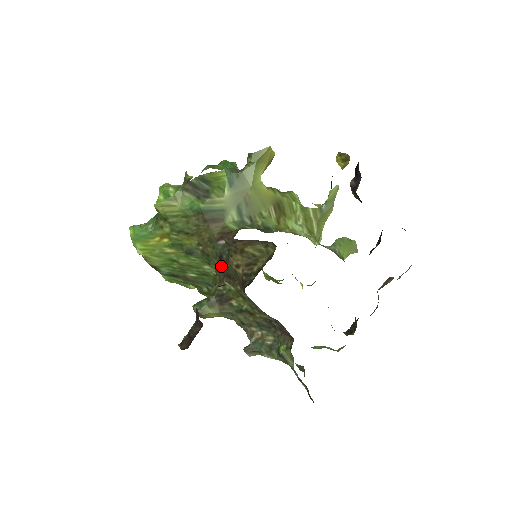
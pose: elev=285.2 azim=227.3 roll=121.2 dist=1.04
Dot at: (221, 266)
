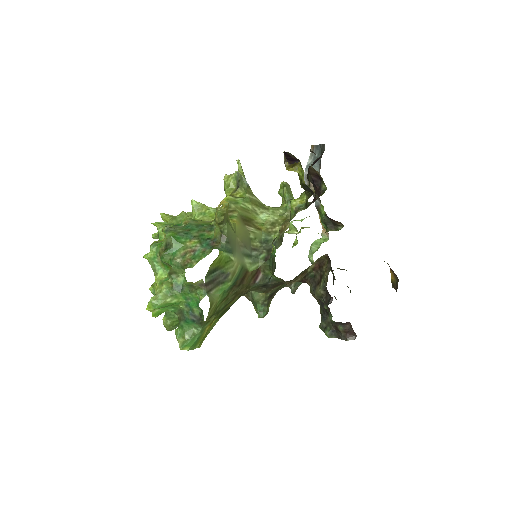
Dot at: (267, 288)
